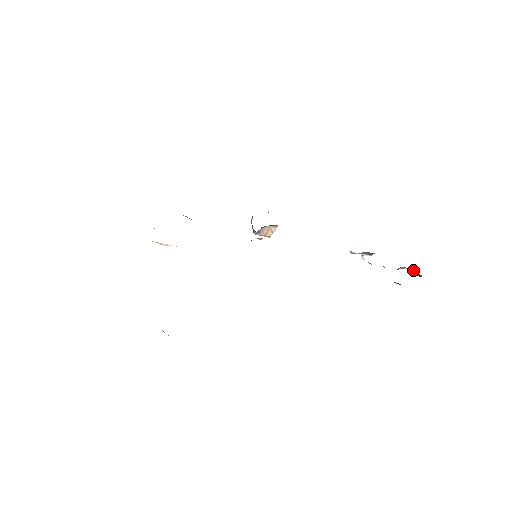
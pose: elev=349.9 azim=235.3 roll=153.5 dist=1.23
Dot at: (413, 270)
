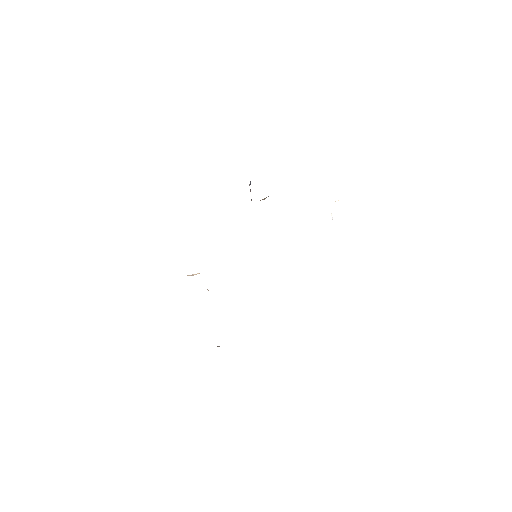
Dot at: occluded
